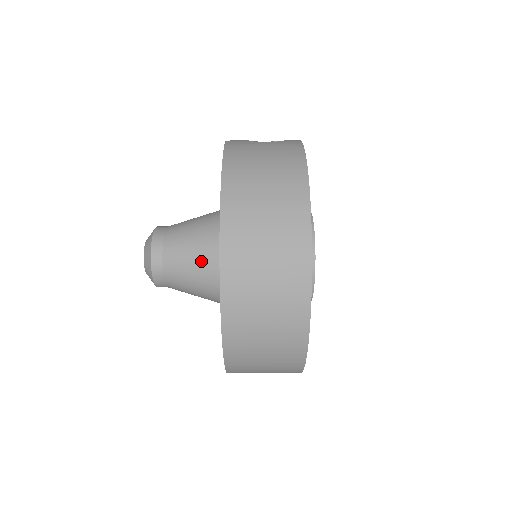
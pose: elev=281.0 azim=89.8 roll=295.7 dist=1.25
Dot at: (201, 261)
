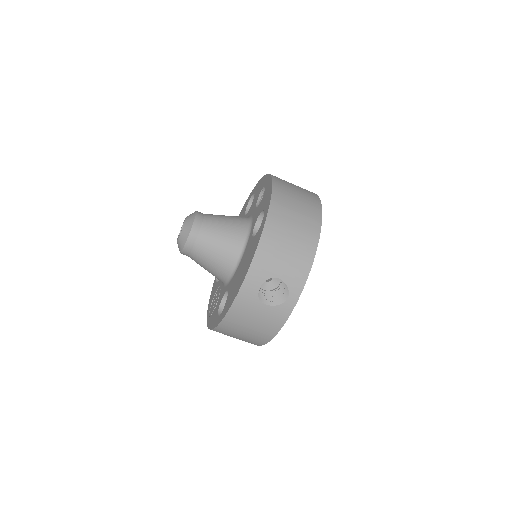
Dot at: occluded
